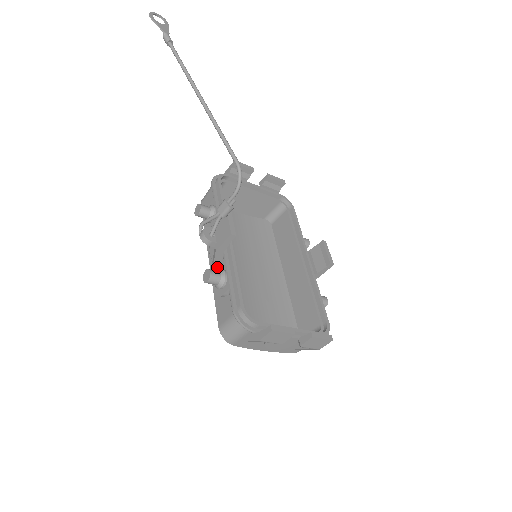
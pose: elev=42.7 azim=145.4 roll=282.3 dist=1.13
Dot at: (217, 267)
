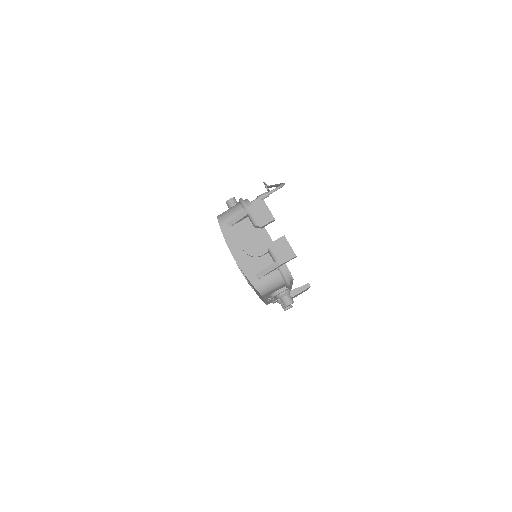
Dot at: occluded
